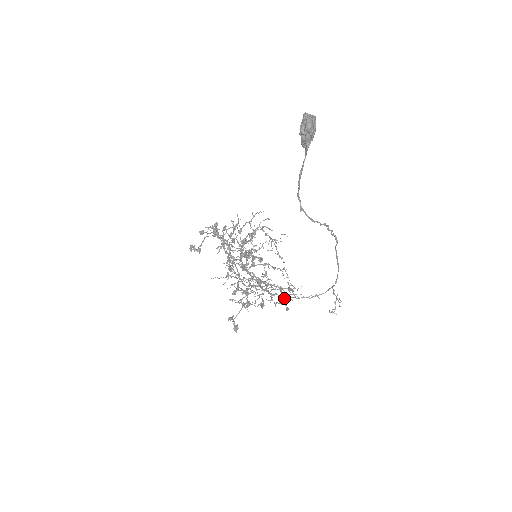
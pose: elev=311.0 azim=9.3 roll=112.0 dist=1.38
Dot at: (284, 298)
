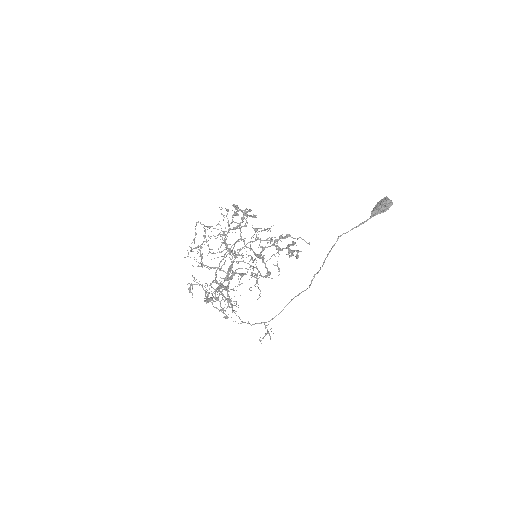
Dot at: (230, 307)
